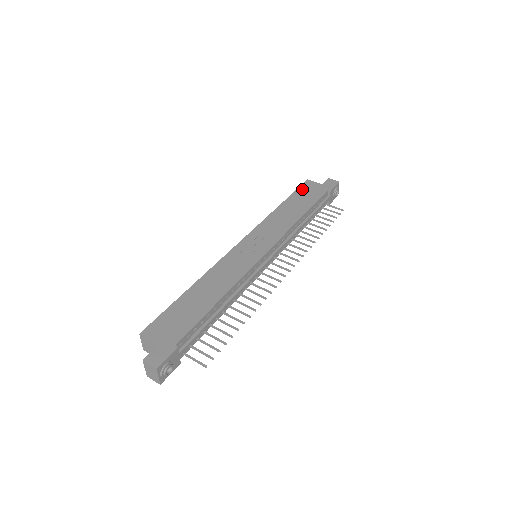
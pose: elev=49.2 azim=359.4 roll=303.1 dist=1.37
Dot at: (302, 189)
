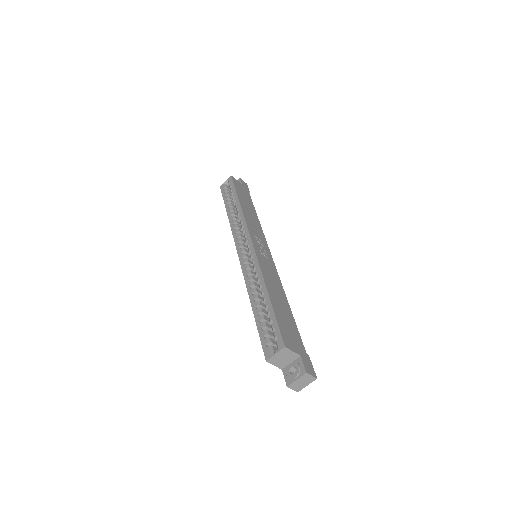
Dot at: (237, 186)
